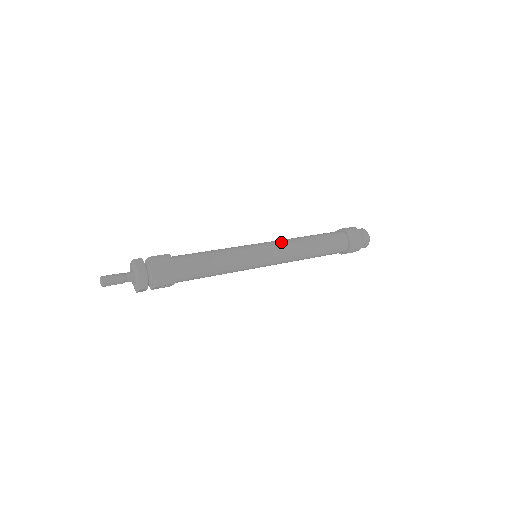
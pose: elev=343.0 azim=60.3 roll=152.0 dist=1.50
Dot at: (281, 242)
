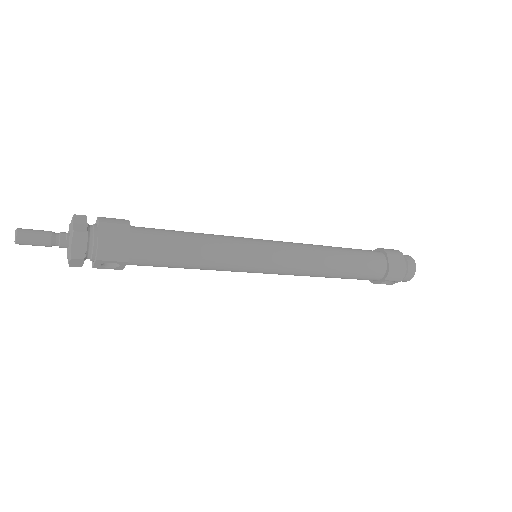
Dot at: (294, 244)
